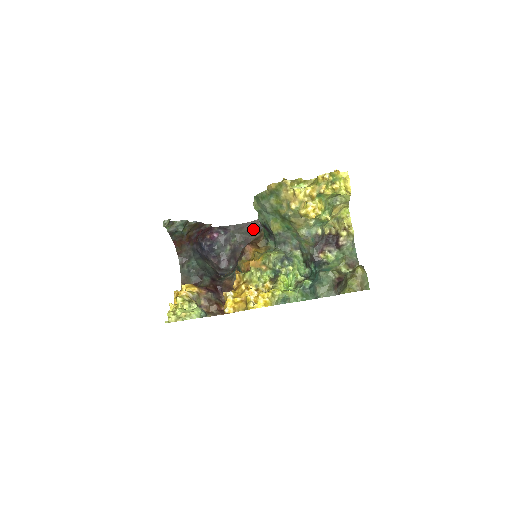
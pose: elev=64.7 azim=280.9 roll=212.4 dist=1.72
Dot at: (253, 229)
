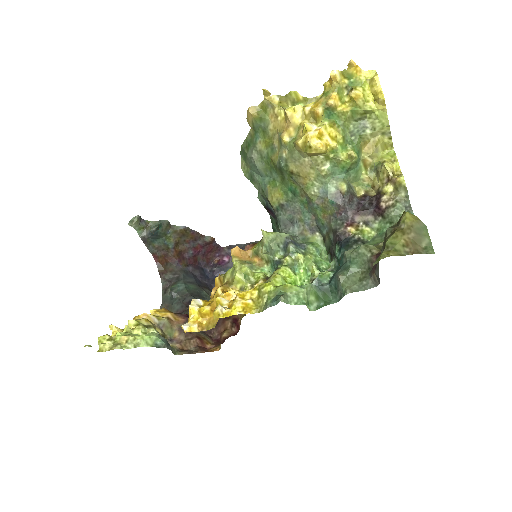
Dot at: occluded
